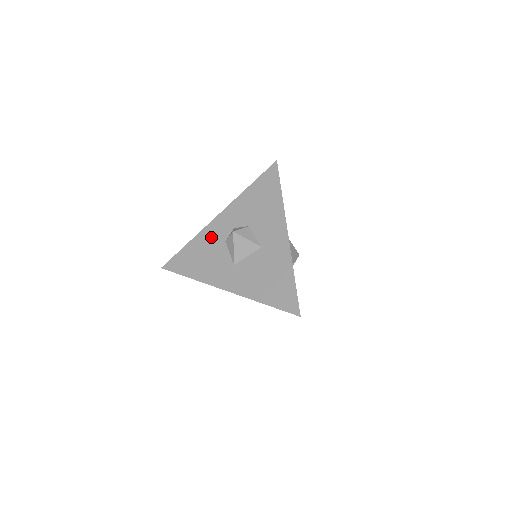
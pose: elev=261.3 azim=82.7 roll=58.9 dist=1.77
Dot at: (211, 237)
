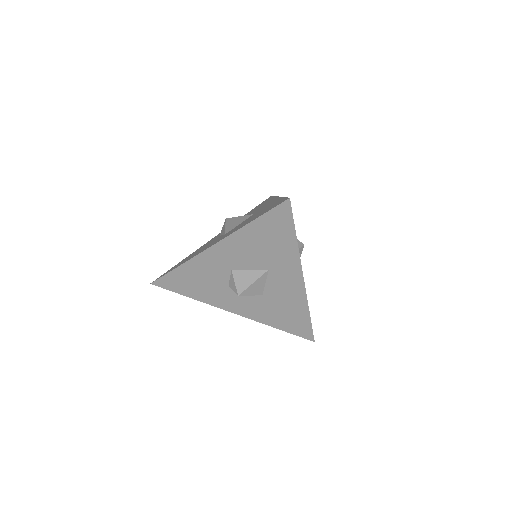
Dot at: occluded
